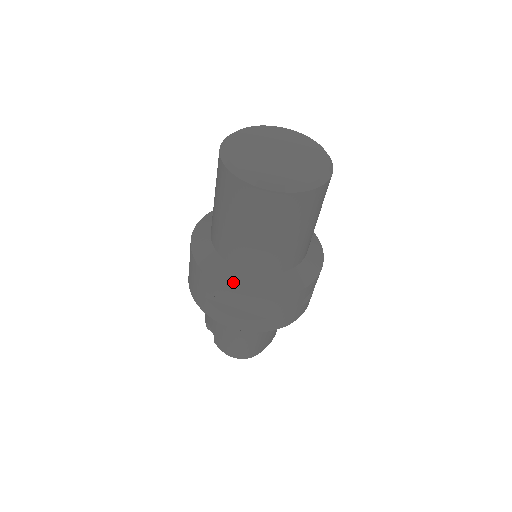
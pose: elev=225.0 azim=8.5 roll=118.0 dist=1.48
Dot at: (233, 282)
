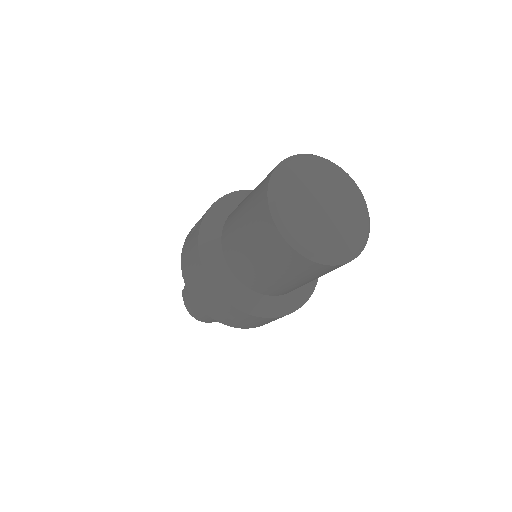
Dot at: (220, 281)
